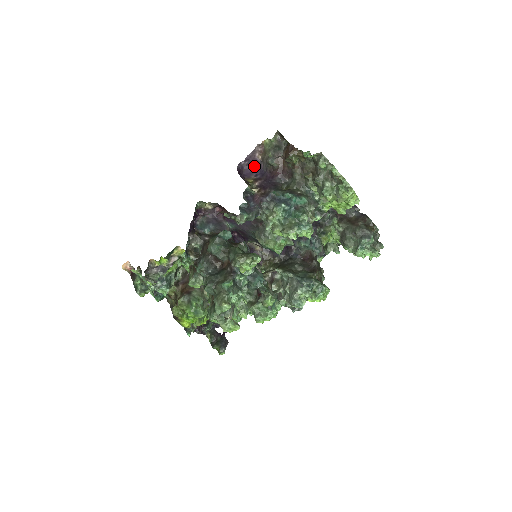
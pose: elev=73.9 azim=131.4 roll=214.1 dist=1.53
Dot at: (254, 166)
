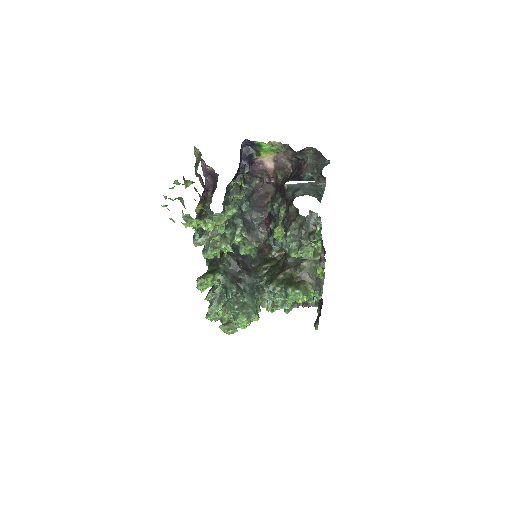
Dot at: (216, 176)
